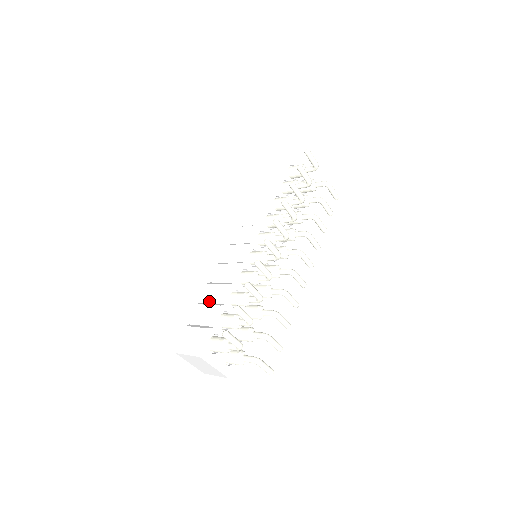
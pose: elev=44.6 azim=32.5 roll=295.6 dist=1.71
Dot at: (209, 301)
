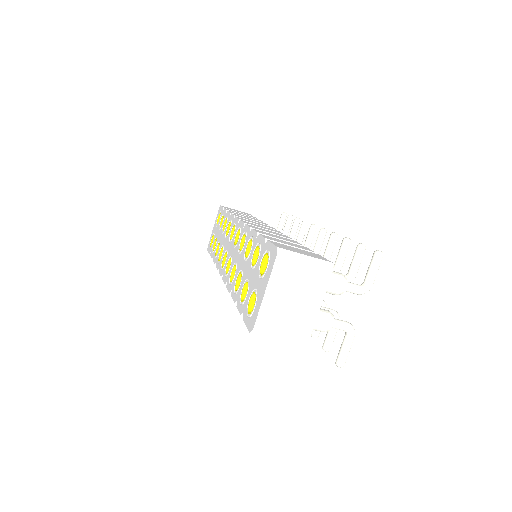
Dot at: occluded
